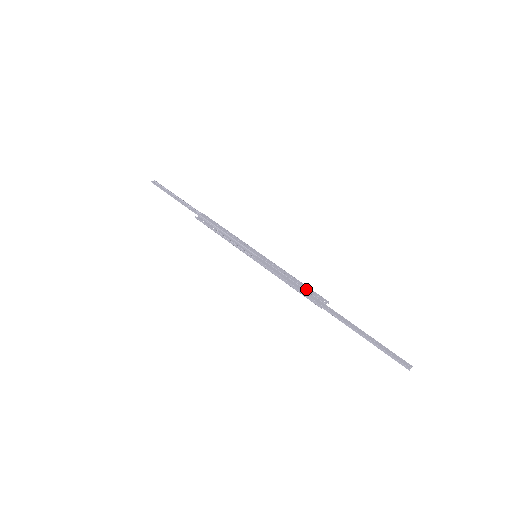
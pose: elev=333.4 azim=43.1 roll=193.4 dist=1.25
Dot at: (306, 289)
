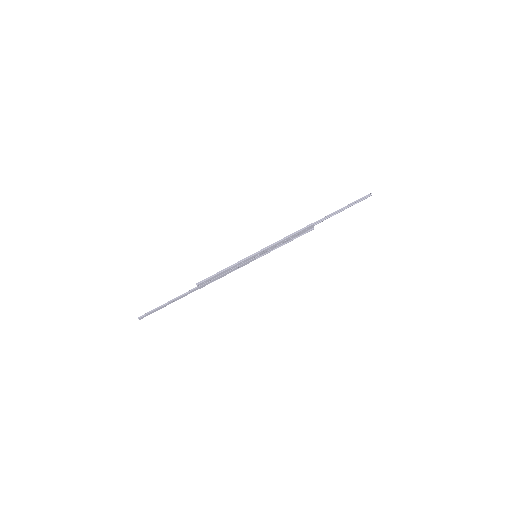
Dot at: (298, 234)
